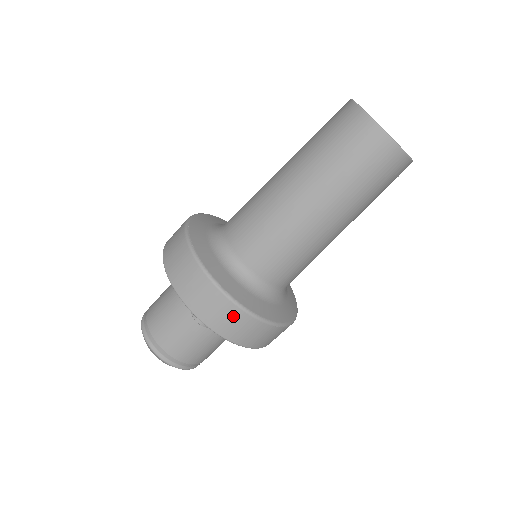
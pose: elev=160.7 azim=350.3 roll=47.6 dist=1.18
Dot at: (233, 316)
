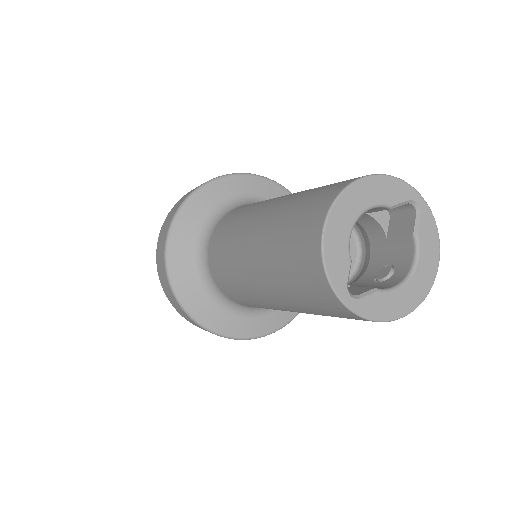
Dot at: occluded
